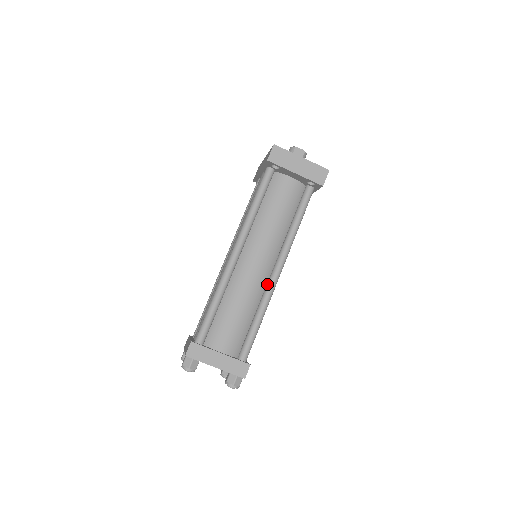
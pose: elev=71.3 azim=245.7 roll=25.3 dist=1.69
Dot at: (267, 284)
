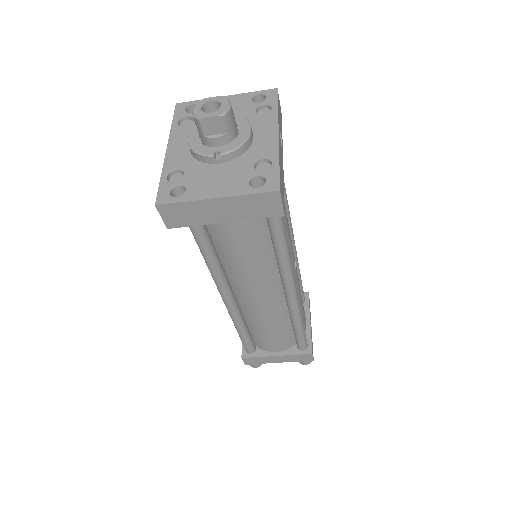
Dot at: (286, 301)
